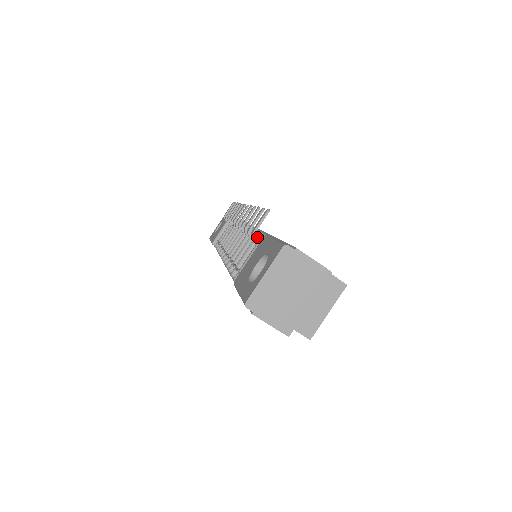
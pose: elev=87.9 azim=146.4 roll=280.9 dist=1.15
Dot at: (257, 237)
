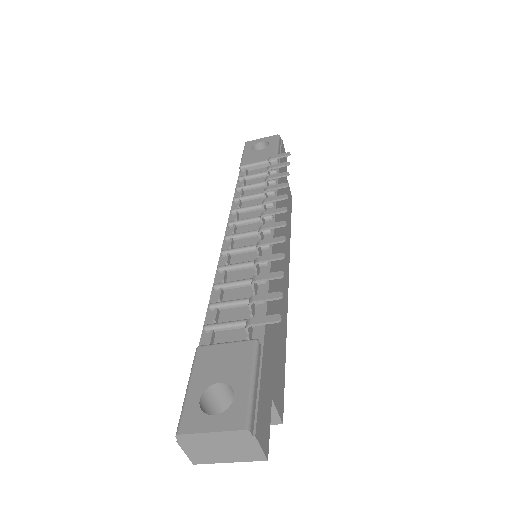
Dot at: occluded
